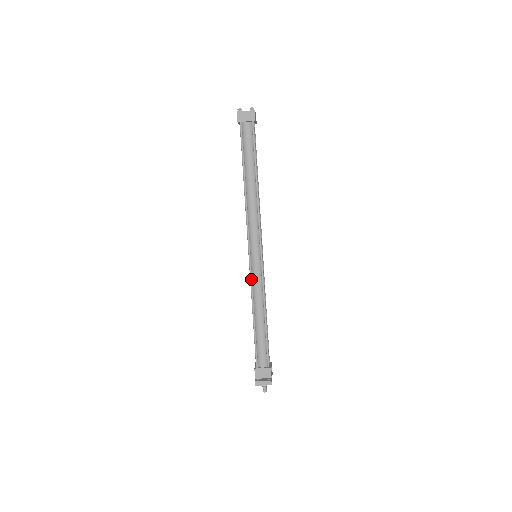
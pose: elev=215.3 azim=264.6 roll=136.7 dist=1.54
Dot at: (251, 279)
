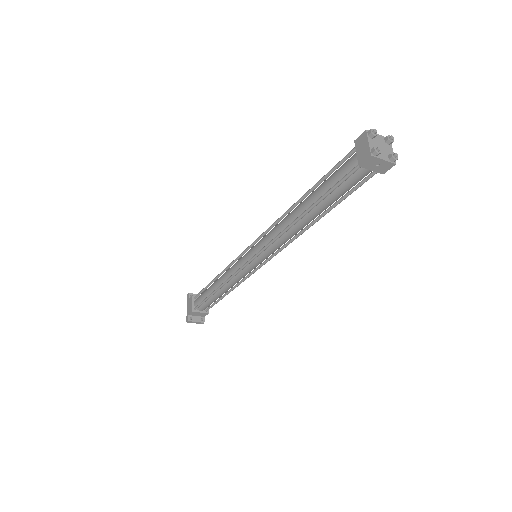
Dot at: (237, 274)
